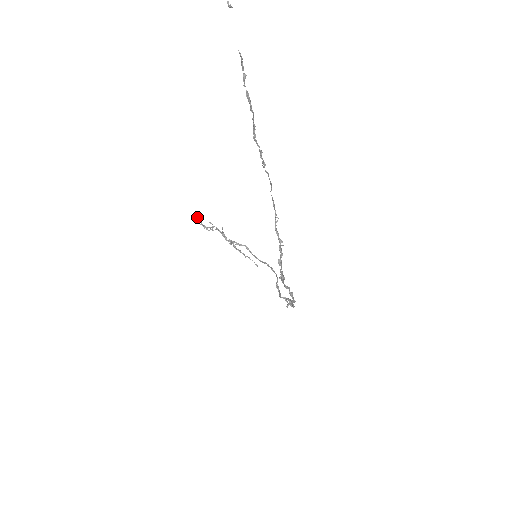
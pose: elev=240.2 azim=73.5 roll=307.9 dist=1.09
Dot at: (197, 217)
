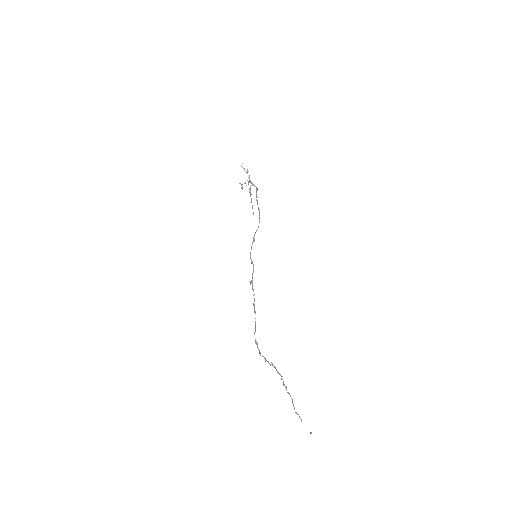
Dot at: (242, 189)
